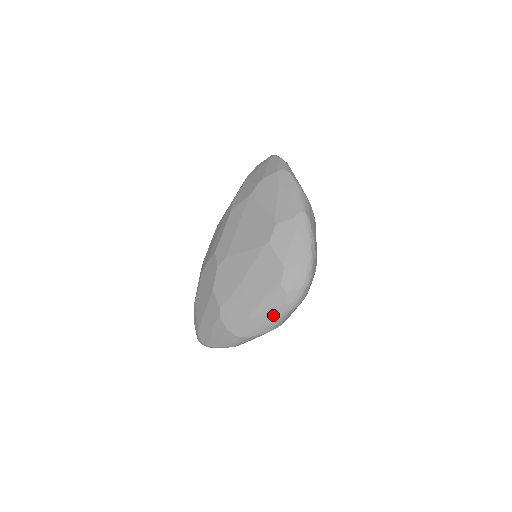
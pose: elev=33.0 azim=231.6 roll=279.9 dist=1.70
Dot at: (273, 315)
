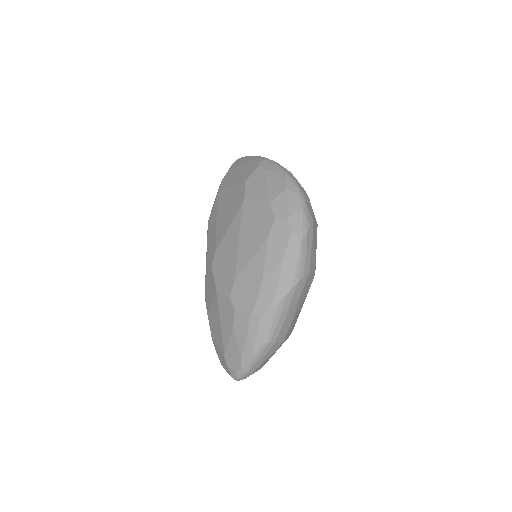
Dot at: (286, 257)
